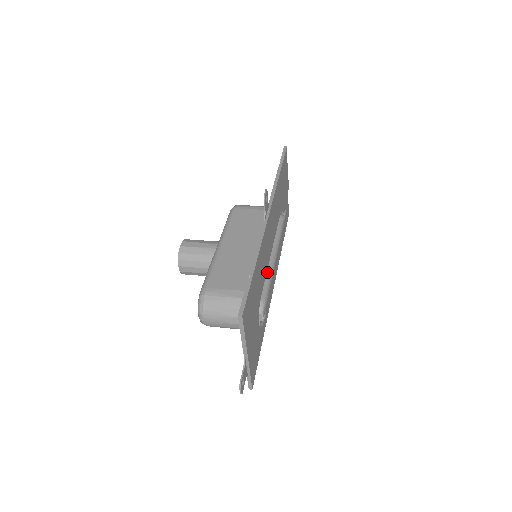
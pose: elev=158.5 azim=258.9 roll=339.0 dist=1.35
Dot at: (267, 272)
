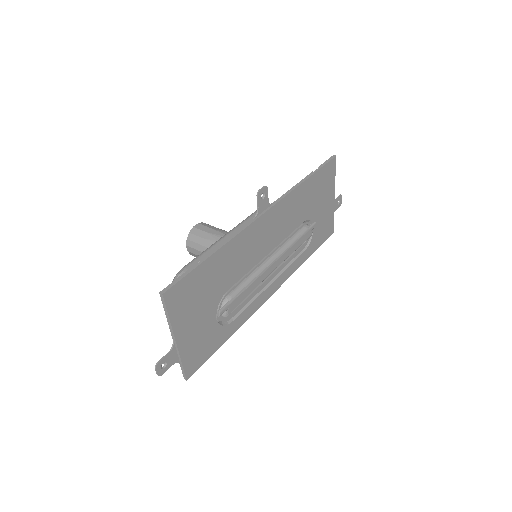
Dot at: (252, 273)
